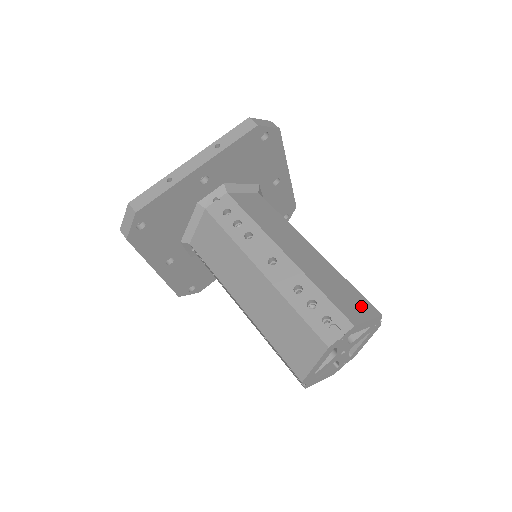
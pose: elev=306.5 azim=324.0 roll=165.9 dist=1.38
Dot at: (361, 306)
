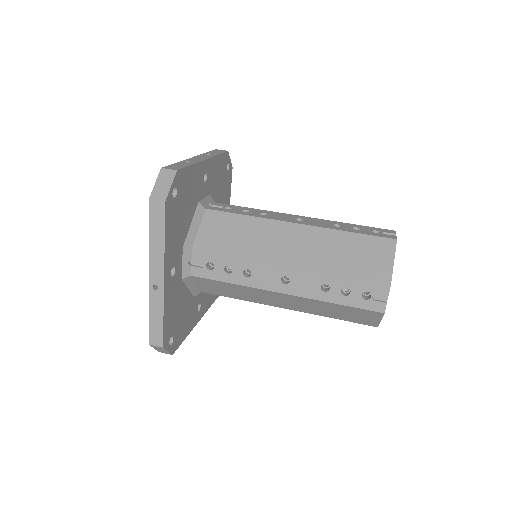
Dot at: occluded
